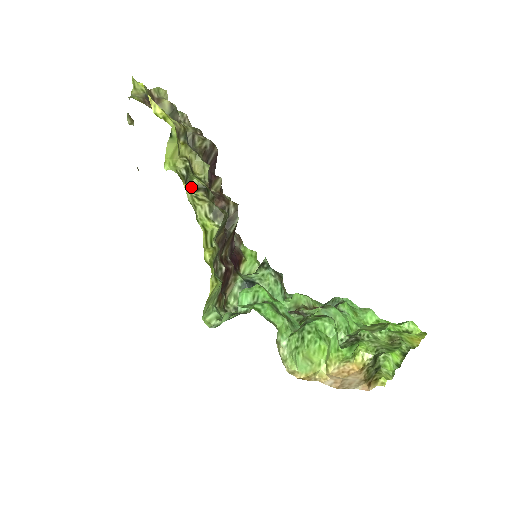
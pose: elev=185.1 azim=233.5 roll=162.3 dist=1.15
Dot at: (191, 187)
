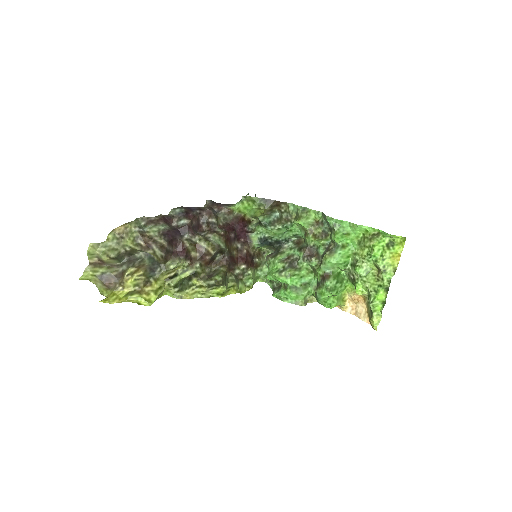
Dot at: (186, 279)
